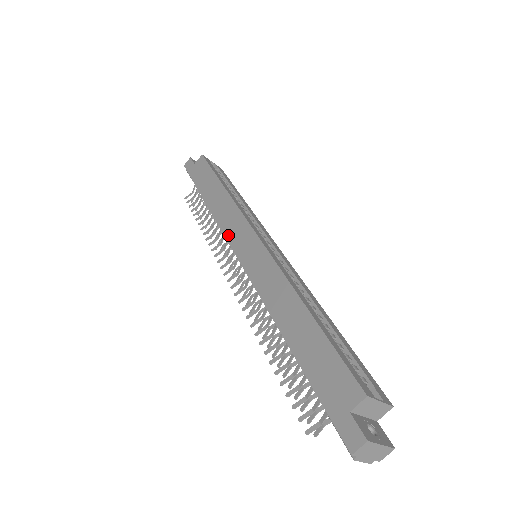
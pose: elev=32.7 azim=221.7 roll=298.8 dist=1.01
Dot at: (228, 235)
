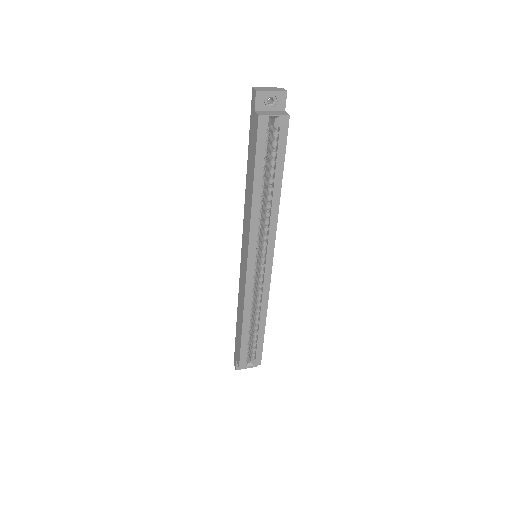
Dot at: (243, 233)
